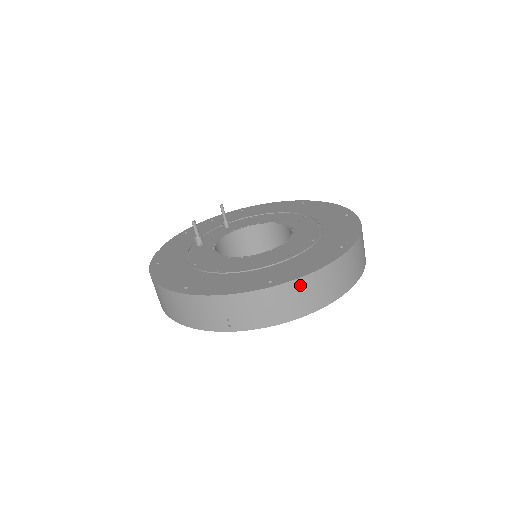
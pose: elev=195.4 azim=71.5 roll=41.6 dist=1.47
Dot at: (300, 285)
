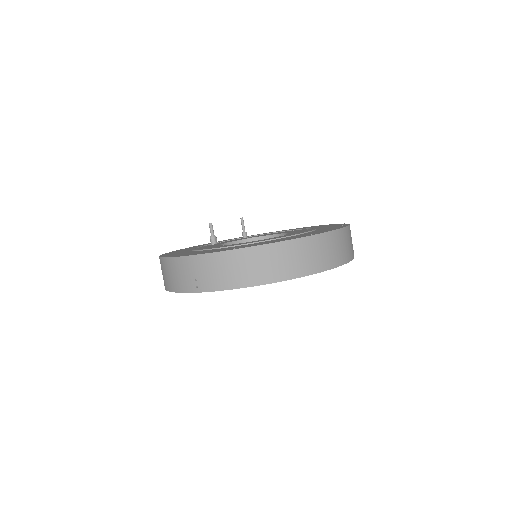
Dot at: (257, 253)
